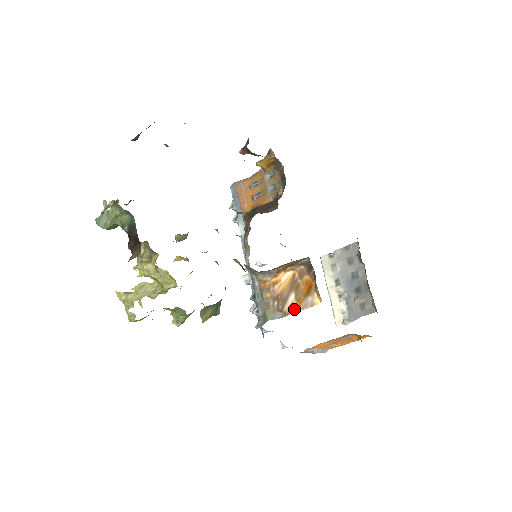
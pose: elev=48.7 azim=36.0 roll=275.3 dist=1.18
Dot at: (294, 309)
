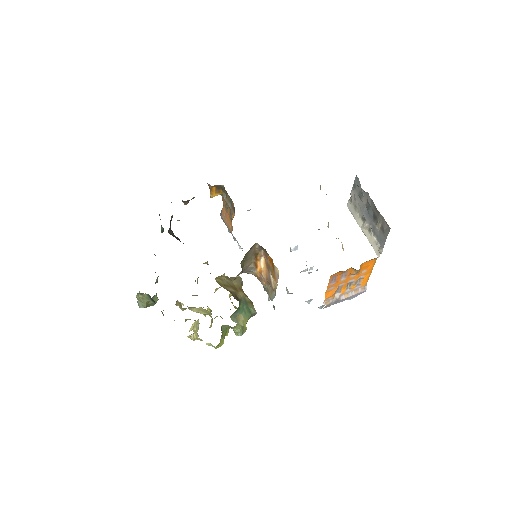
Dot at: (276, 284)
